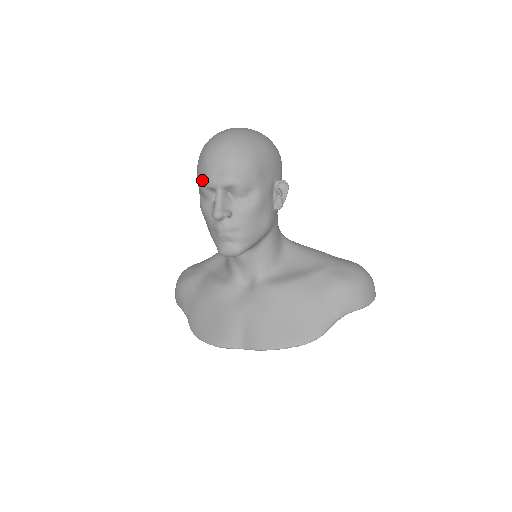
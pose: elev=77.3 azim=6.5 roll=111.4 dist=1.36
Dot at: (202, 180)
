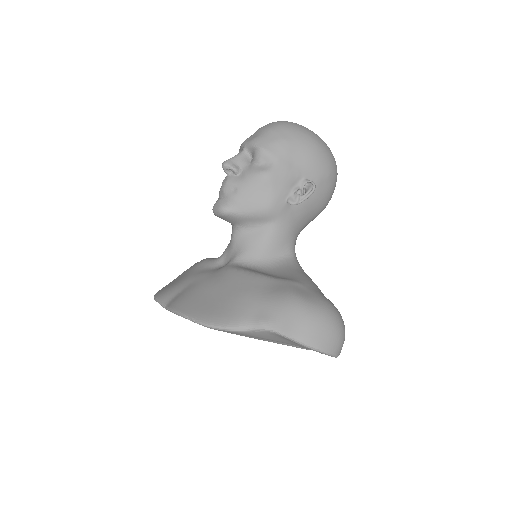
Dot at: occluded
